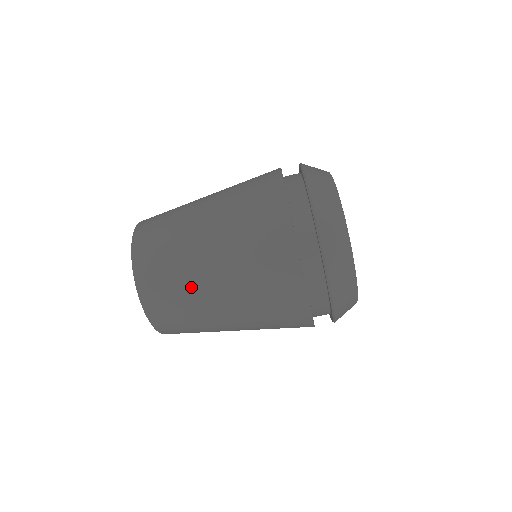
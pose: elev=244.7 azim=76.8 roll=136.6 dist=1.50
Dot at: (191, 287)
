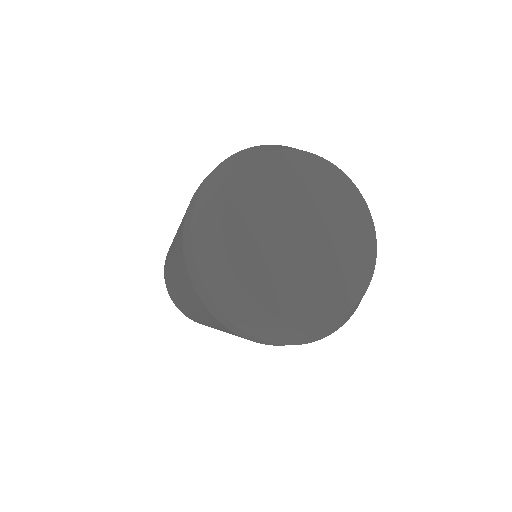
Dot at: occluded
